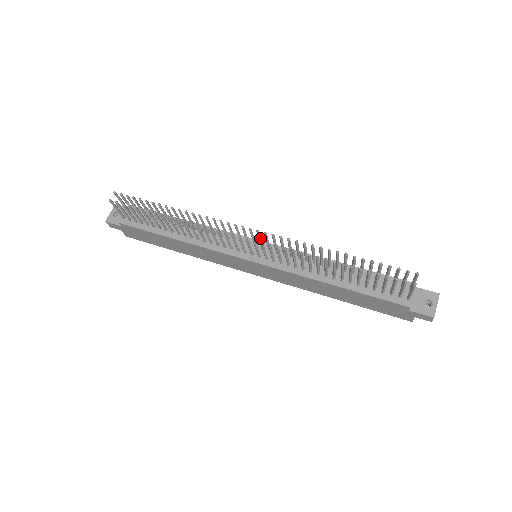
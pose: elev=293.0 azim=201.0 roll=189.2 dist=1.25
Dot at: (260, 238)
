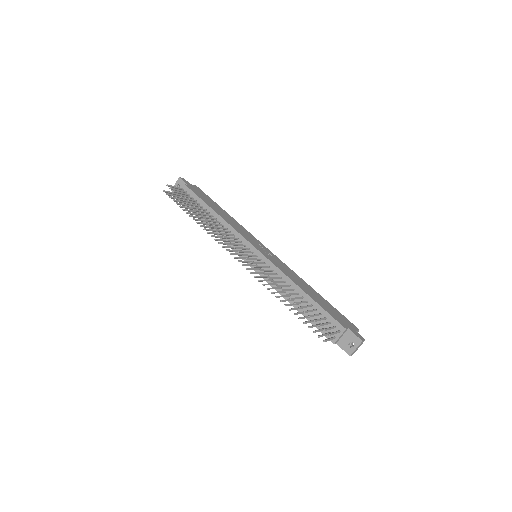
Dot at: (248, 256)
